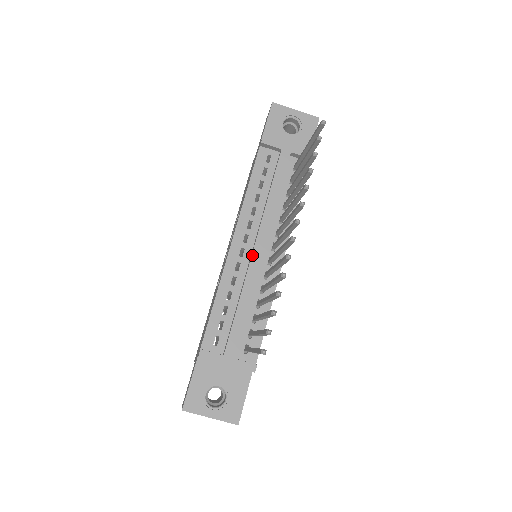
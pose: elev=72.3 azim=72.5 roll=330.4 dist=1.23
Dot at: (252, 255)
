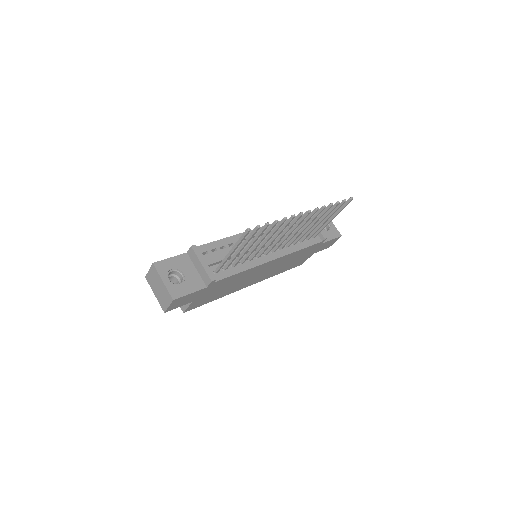
Dot at: occluded
